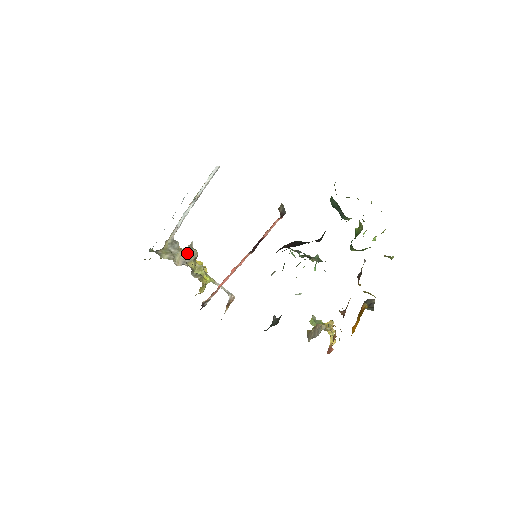
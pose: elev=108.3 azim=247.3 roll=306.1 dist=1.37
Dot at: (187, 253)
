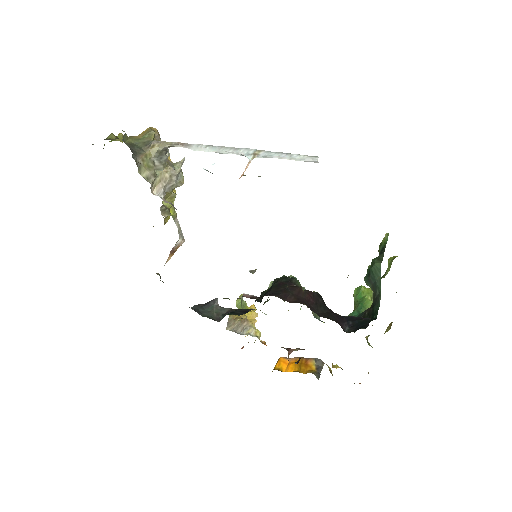
Dot at: (172, 178)
